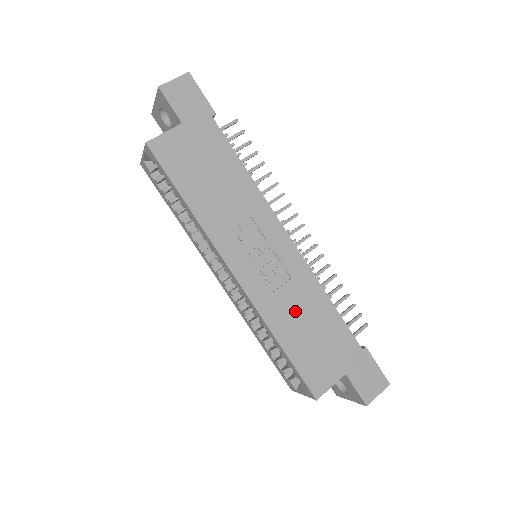
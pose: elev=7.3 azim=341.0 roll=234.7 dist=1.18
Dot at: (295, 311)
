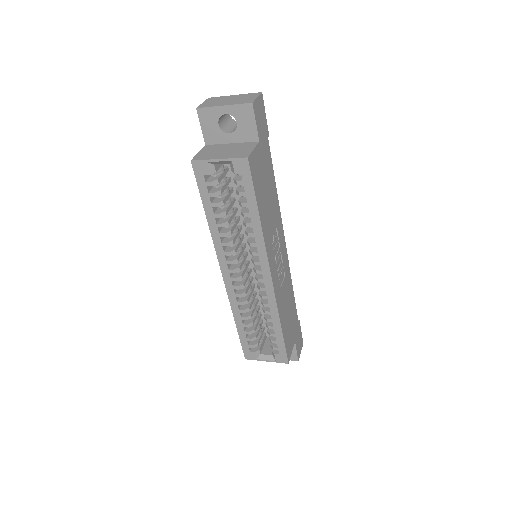
Dot at: (285, 301)
